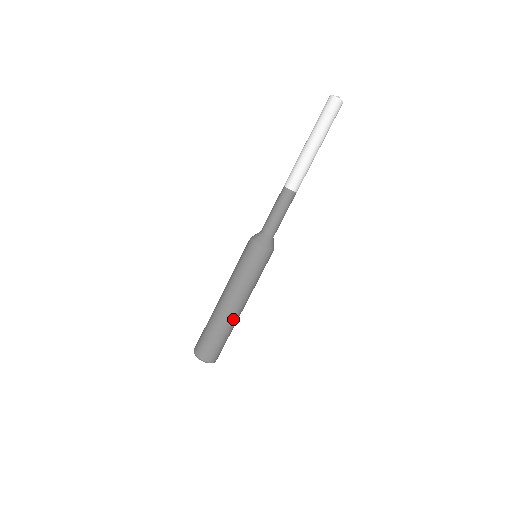
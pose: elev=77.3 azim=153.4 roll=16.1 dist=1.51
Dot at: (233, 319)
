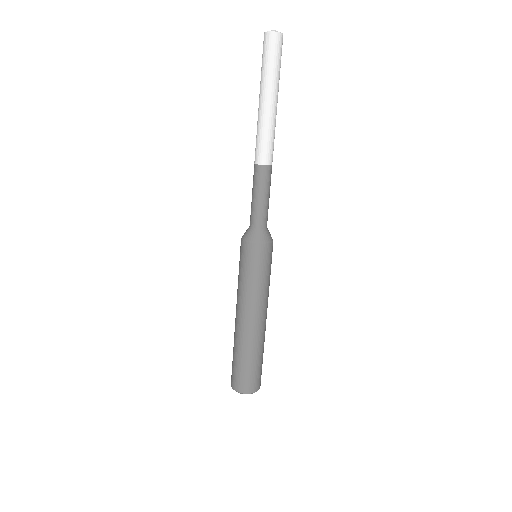
Dot at: (255, 337)
